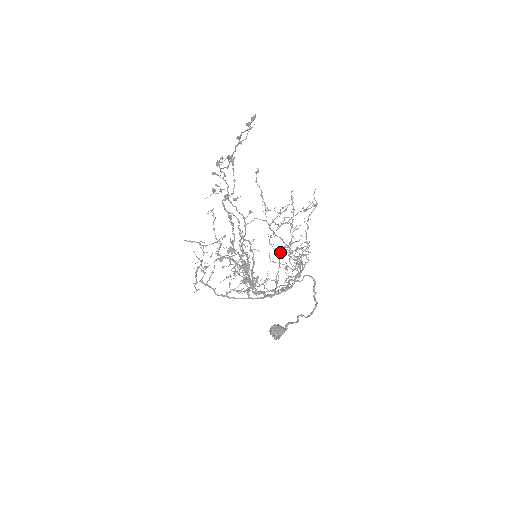
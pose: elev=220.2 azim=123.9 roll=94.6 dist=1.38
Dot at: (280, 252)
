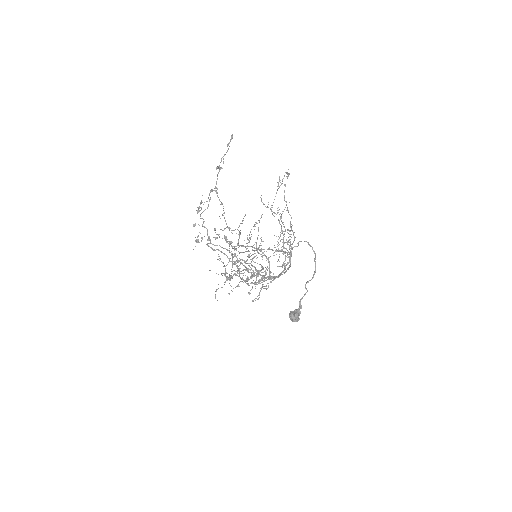
Dot at: (281, 218)
